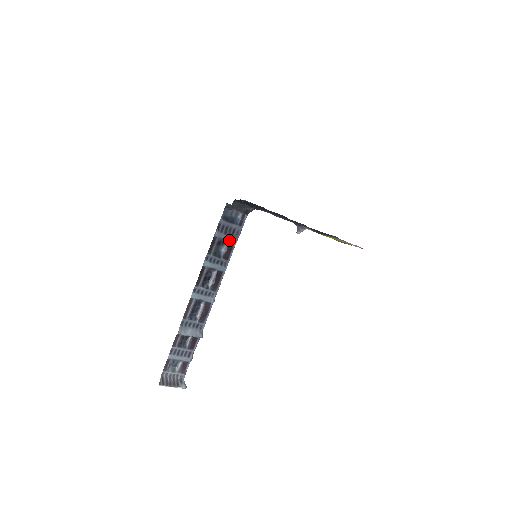
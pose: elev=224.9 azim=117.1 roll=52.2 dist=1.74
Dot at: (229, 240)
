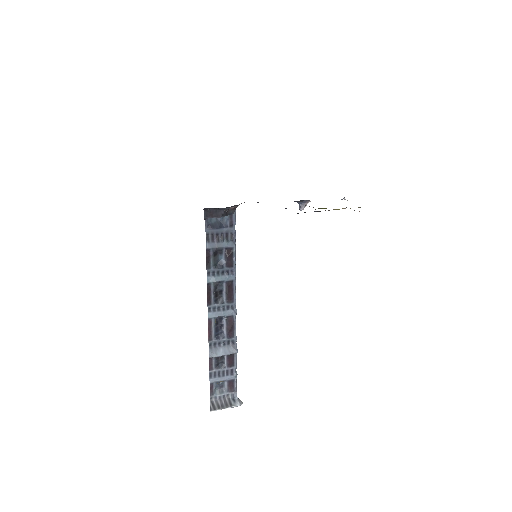
Dot at: (225, 246)
